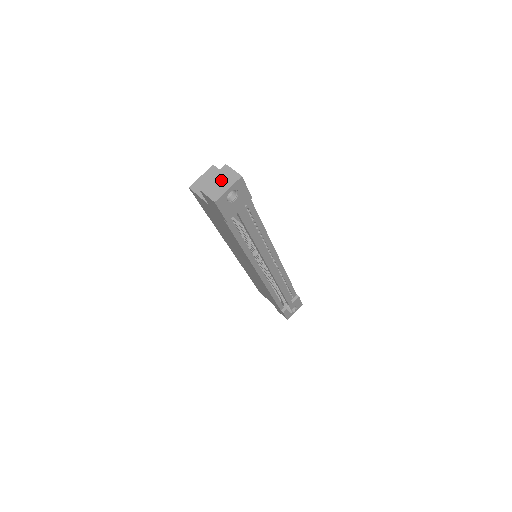
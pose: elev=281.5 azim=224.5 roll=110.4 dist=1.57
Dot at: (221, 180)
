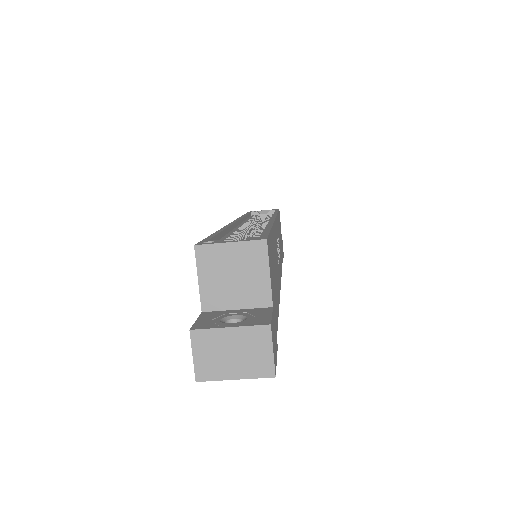
Dot at: (238, 351)
